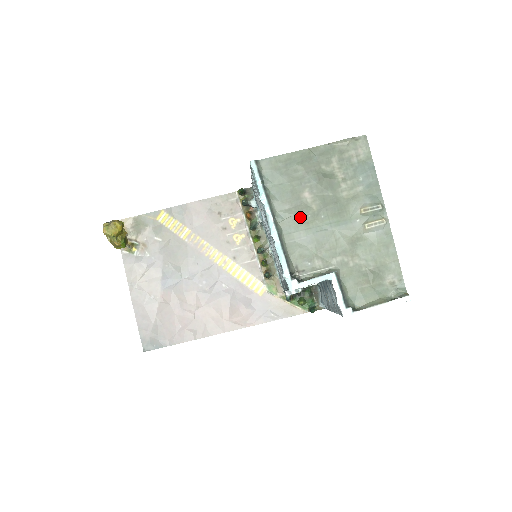
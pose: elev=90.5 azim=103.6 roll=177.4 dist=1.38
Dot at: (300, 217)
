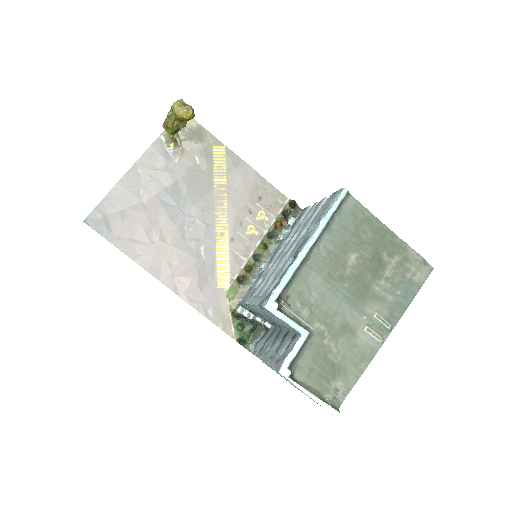
Dot at: (331, 266)
